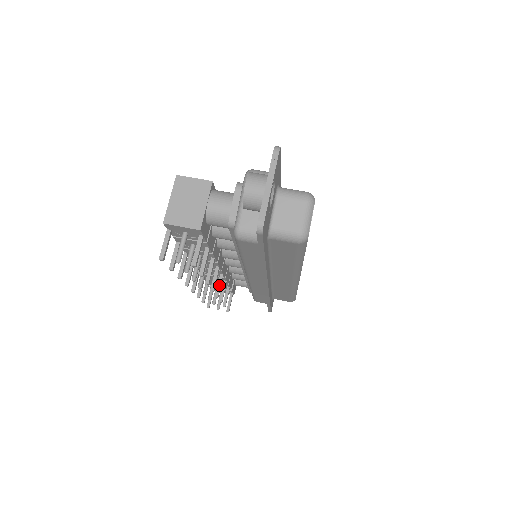
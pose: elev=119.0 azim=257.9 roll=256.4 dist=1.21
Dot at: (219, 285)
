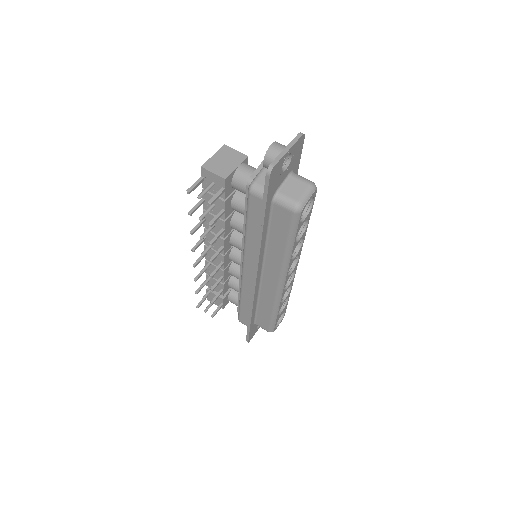
Dot at: (217, 268)
